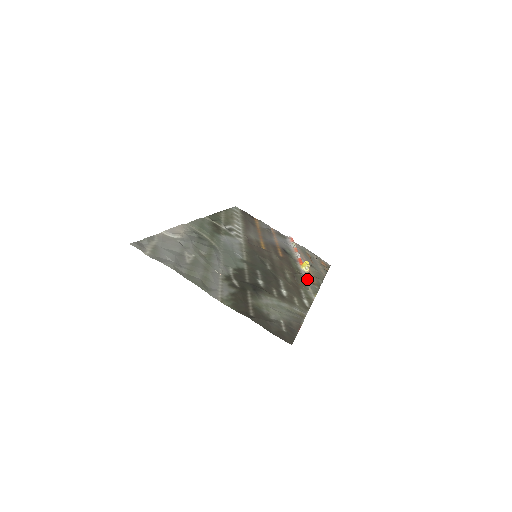
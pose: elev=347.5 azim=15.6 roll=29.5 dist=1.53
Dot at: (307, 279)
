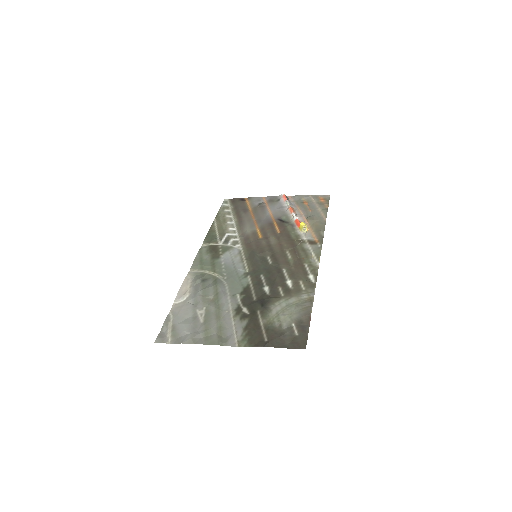
Dot at: (308, 242)
